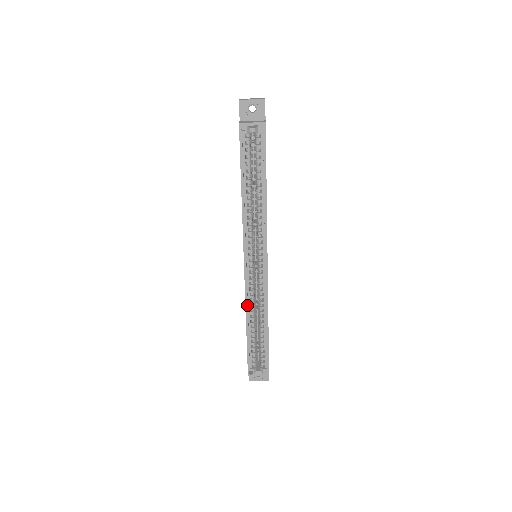
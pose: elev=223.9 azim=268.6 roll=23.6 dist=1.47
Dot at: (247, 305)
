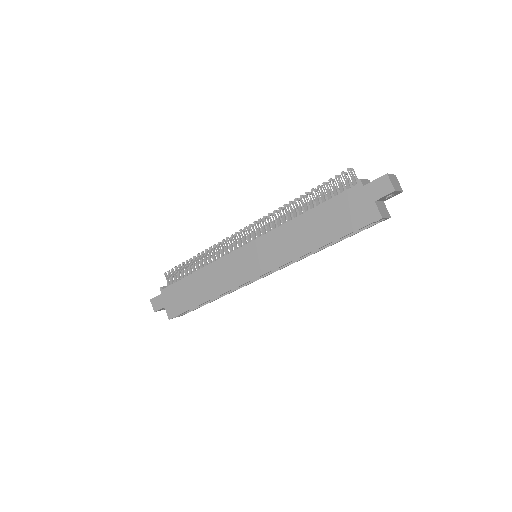
Dot at: occluded
